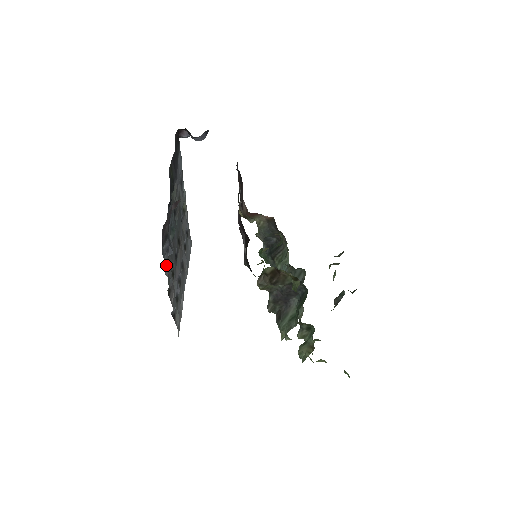
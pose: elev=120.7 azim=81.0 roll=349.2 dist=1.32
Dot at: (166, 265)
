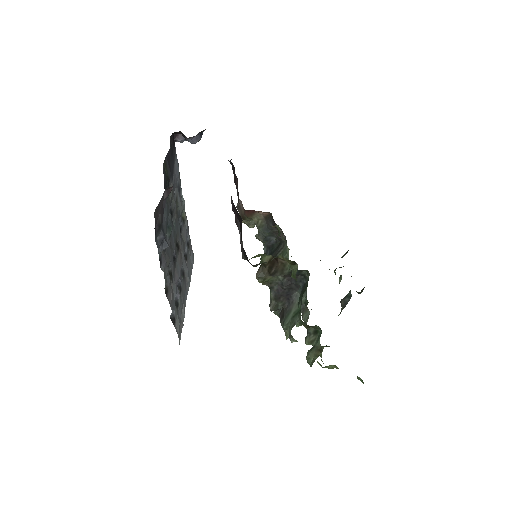
Dot at: (162, 260)
